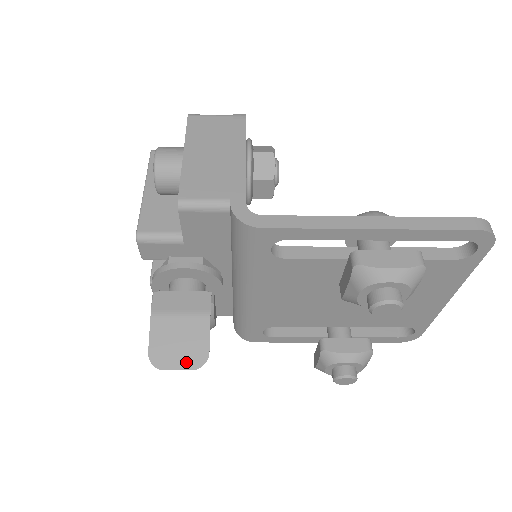
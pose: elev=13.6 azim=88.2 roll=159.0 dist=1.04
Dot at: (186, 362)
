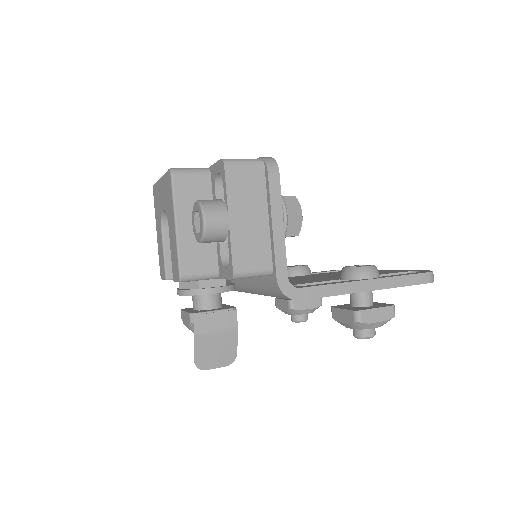
Dot at: (221, 362)
